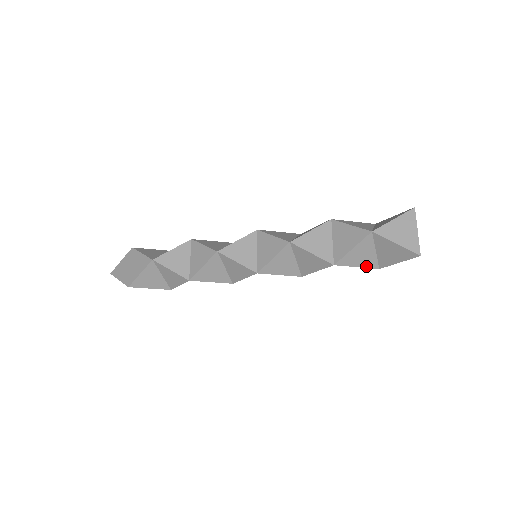
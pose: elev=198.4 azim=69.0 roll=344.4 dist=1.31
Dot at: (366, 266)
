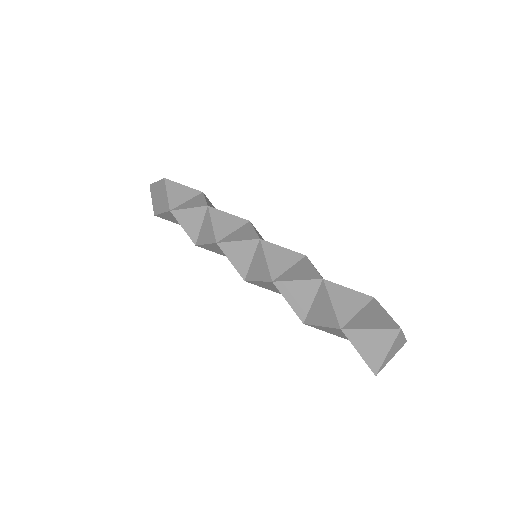
Dot at: (338, 335)
